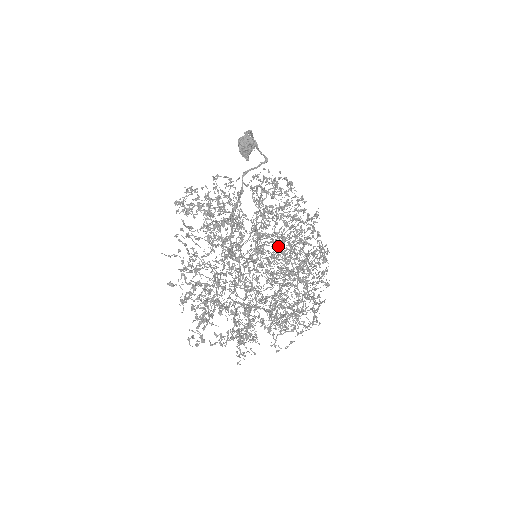
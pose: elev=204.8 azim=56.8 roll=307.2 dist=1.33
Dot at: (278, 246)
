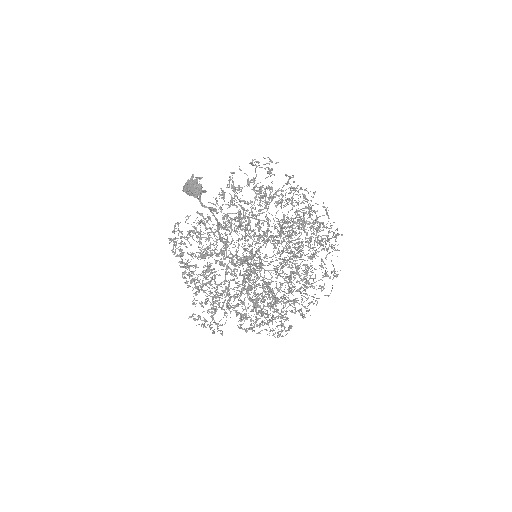
Dot at: occluded
